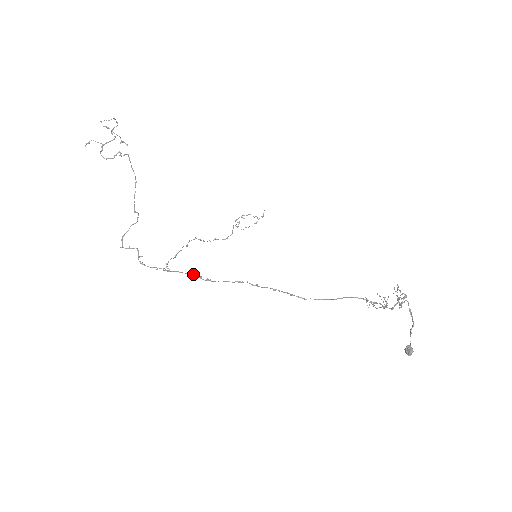
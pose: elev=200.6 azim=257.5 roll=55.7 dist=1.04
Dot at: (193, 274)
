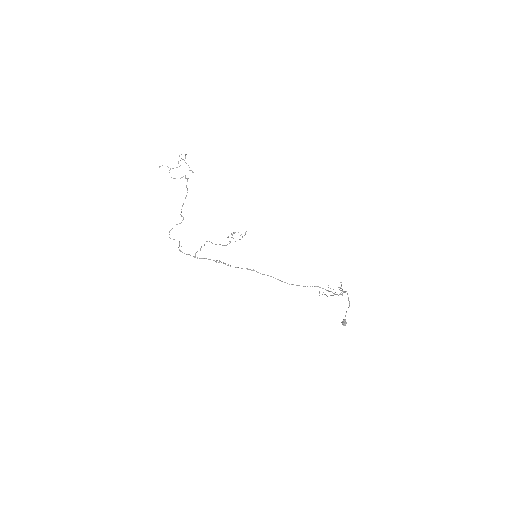
Dot at: (220, 261)
